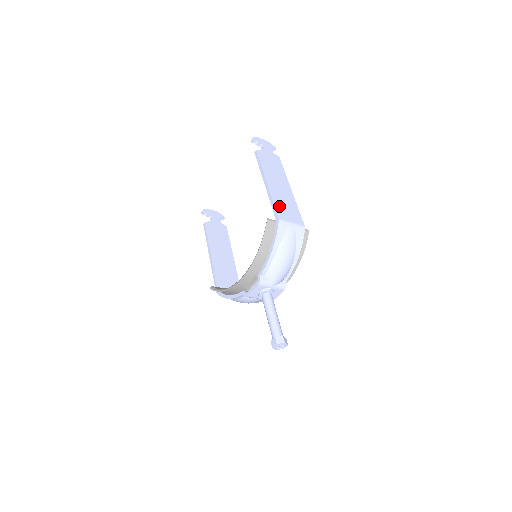
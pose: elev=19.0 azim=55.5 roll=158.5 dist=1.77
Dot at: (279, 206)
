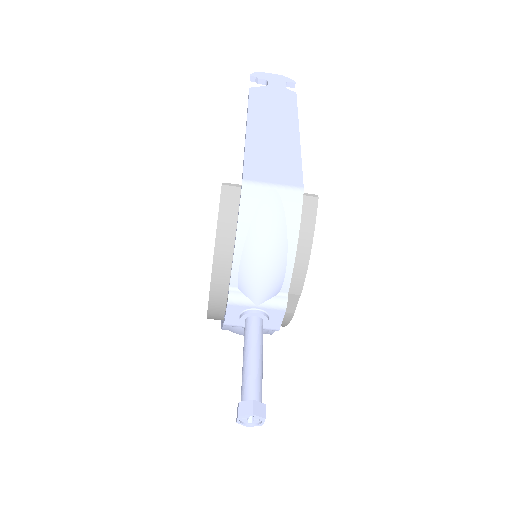
Dot at: (255, 160)
